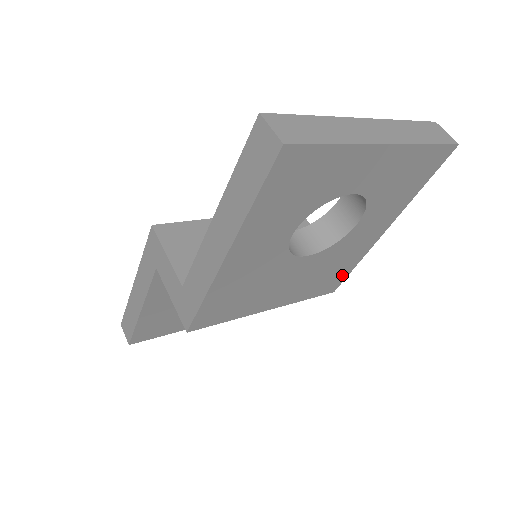
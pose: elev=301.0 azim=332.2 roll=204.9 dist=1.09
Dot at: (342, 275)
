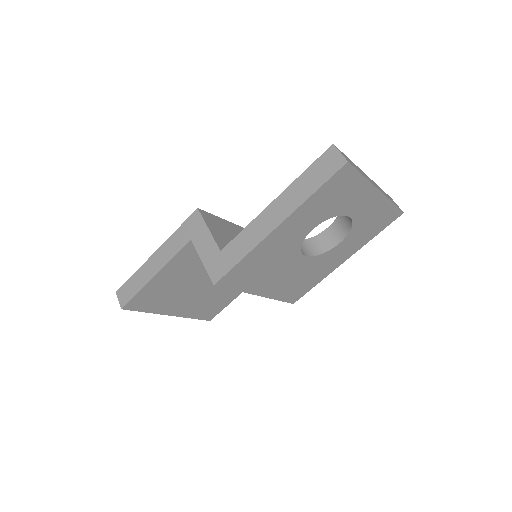
Dot at: (306, 289)
